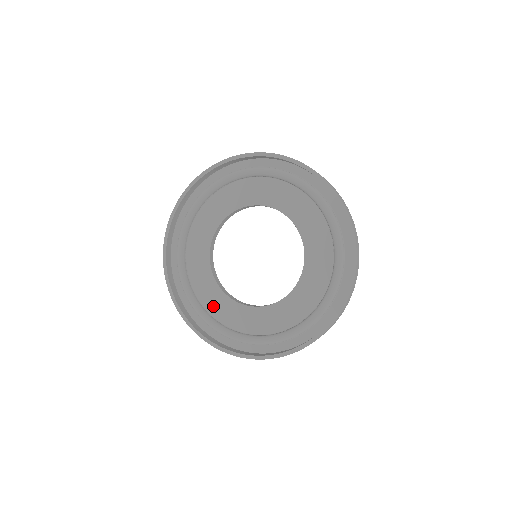
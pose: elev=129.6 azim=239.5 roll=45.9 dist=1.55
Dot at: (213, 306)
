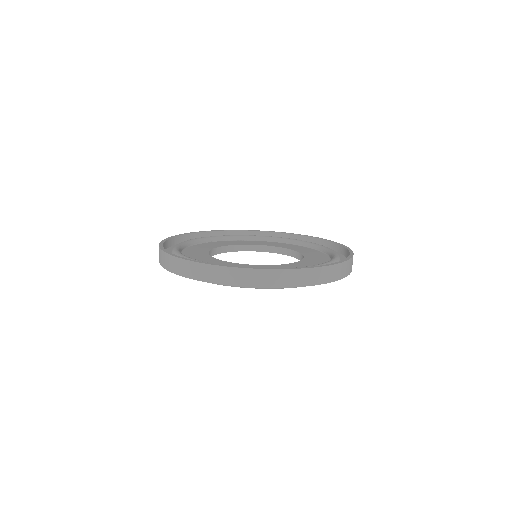
Dot at: (191, 251)
